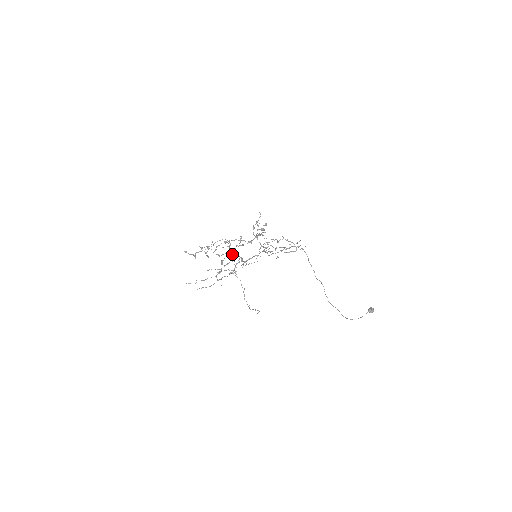
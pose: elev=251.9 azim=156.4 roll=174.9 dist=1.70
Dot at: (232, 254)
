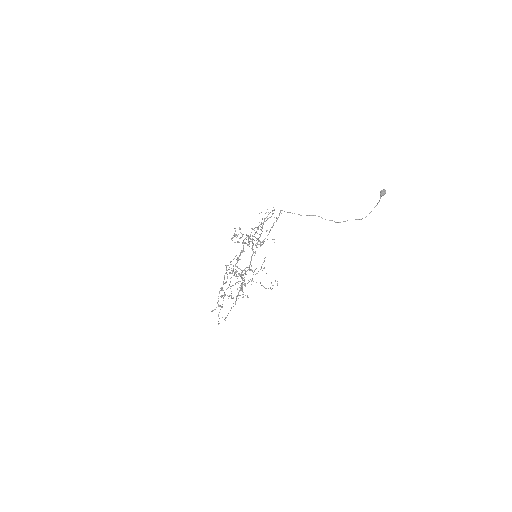
Dot at: occluded
